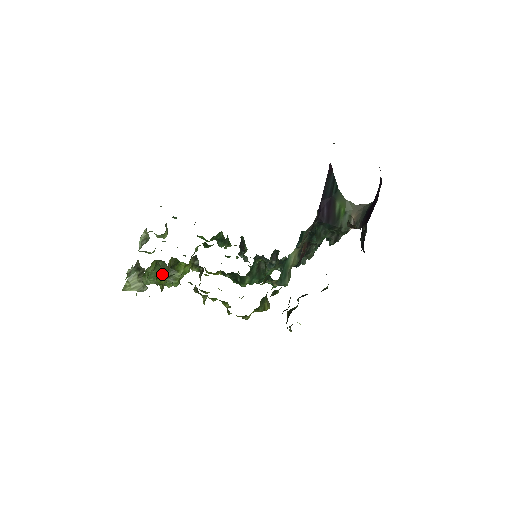
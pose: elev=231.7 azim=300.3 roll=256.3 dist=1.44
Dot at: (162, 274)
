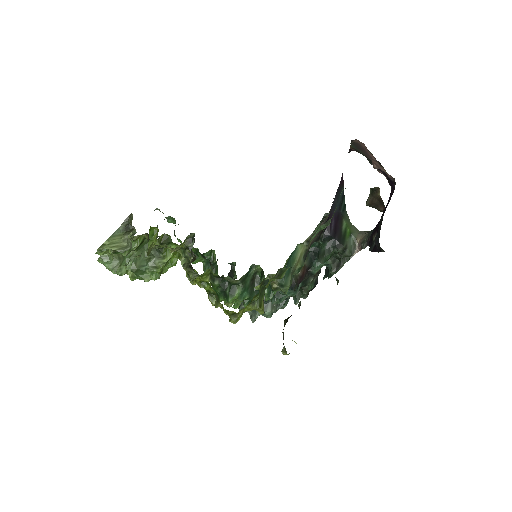
Dot at: (143, 260)
